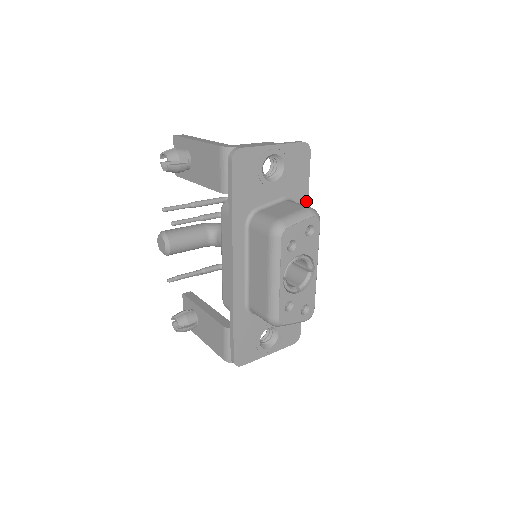
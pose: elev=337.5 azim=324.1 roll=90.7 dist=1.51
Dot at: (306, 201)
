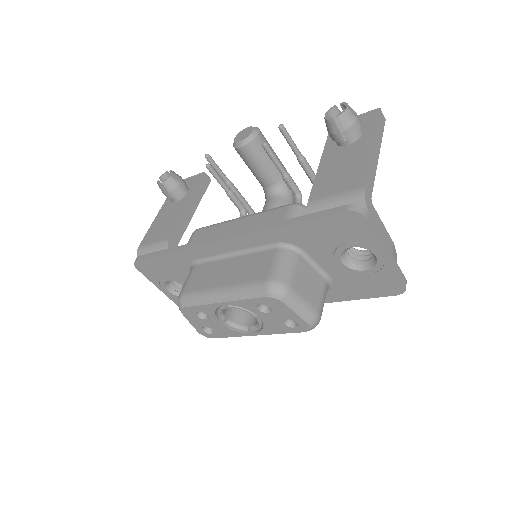
Dot at: (336, 300)
